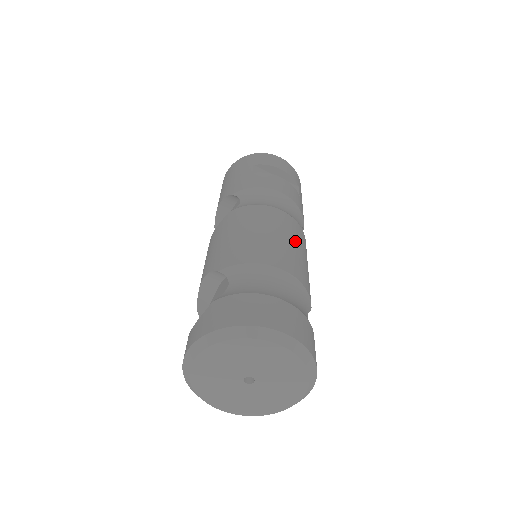
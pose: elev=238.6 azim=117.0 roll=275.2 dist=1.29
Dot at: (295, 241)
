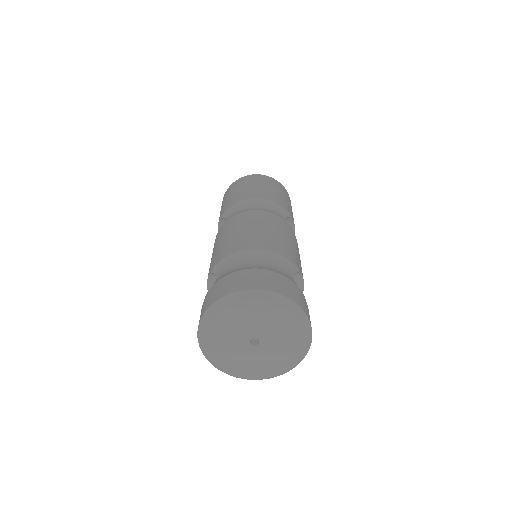
Dot at: (270, 227)
